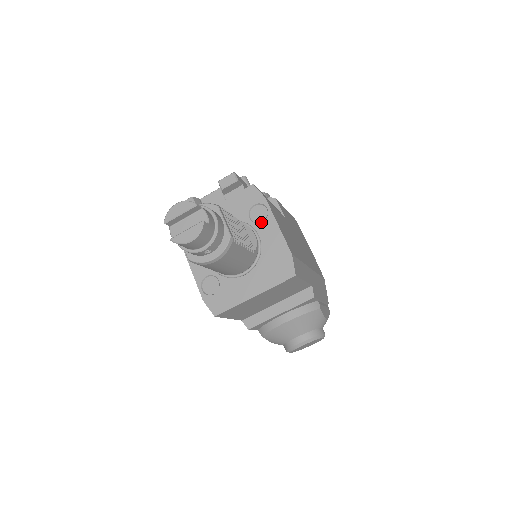
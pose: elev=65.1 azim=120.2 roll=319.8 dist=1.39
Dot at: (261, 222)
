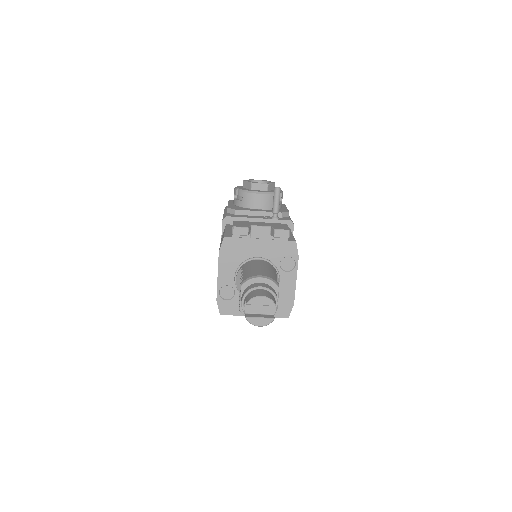
Dot at: (286, 272)
